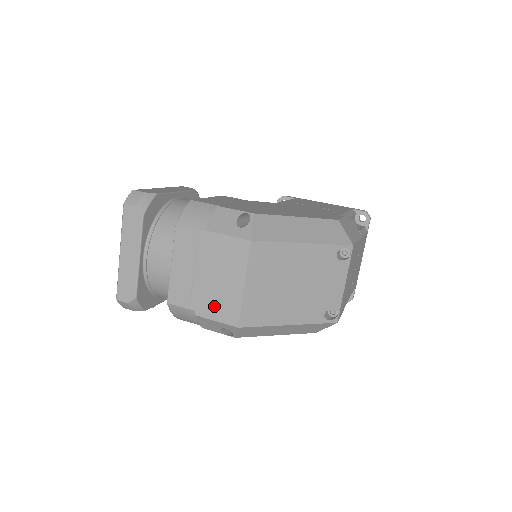
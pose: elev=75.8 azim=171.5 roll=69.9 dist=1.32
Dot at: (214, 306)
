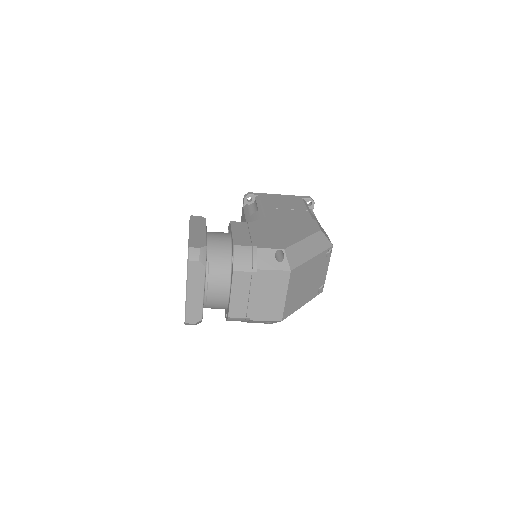
Dot at: (264, 313)
